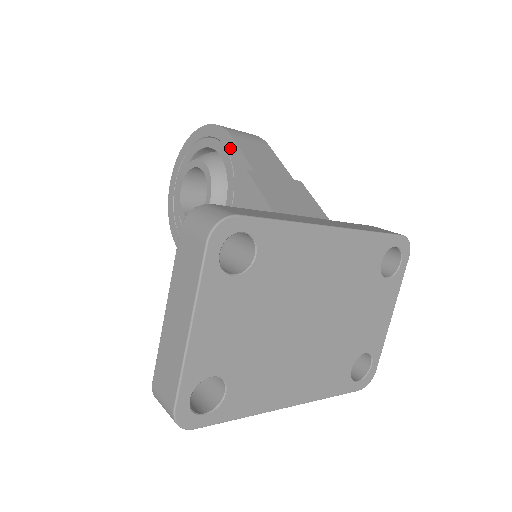
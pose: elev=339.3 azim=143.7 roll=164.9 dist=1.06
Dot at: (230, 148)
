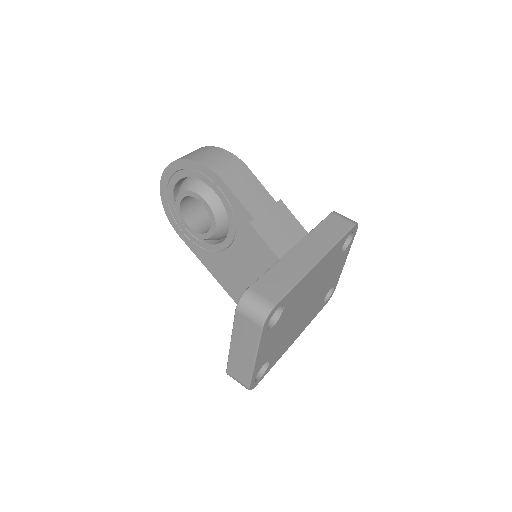
Dot at: (225, 192)
